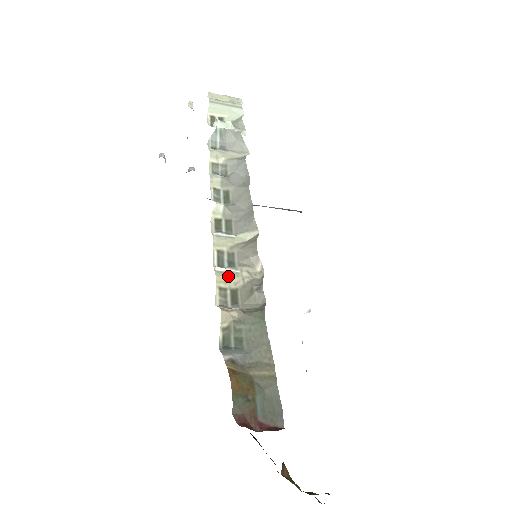
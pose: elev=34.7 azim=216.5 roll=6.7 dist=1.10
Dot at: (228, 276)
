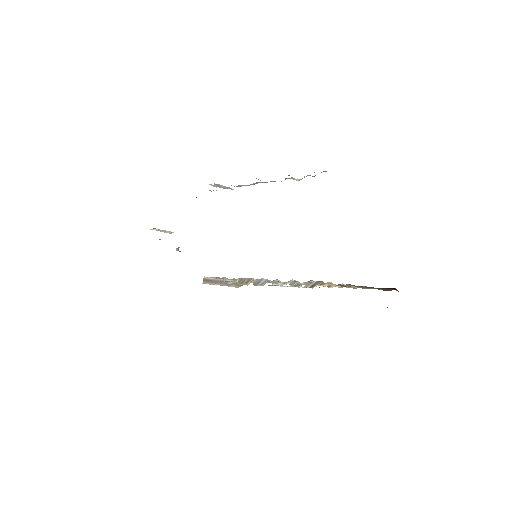
Dot at: occluded
